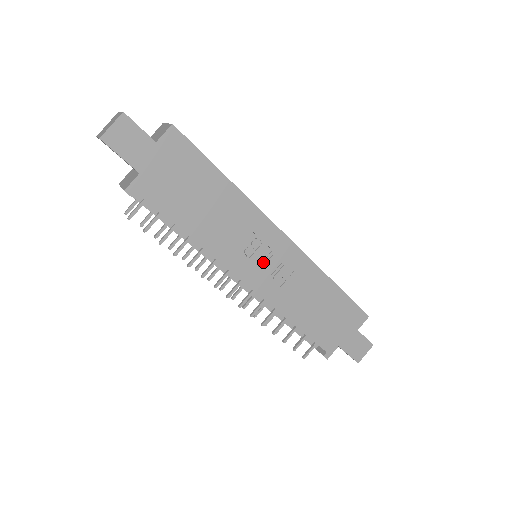
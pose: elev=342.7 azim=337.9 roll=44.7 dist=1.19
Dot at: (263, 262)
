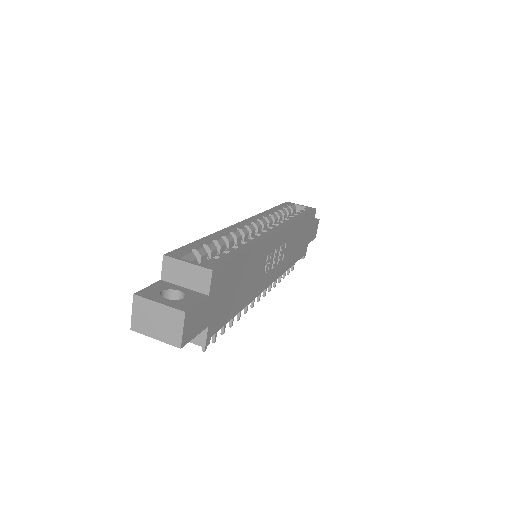
Dot at: (274, 262)
